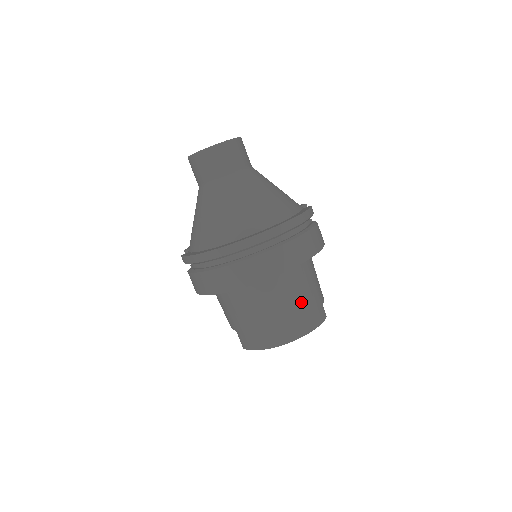
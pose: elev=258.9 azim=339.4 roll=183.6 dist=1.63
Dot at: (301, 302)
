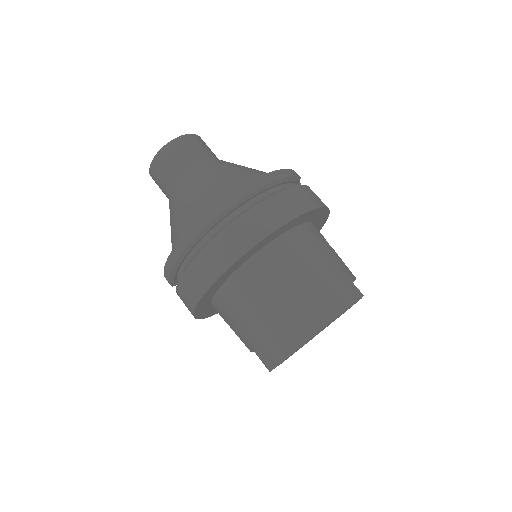
Dot at: (312, 278)
